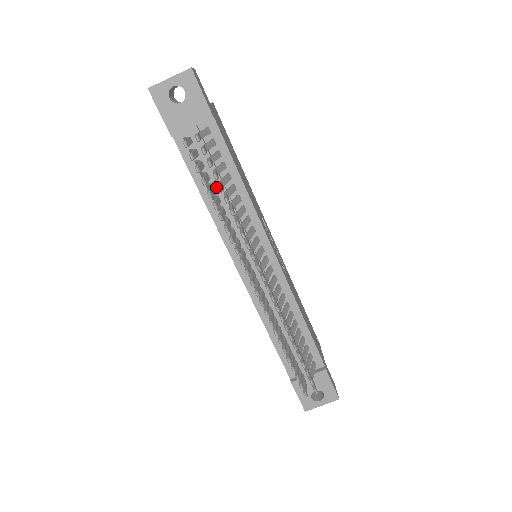
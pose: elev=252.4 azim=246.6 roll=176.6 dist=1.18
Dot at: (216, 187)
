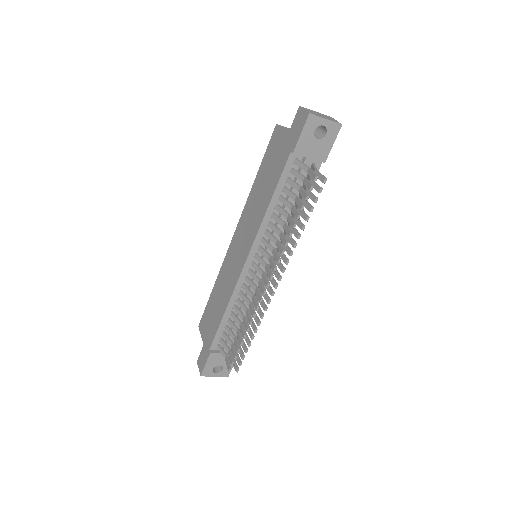
Dot at: occluded
